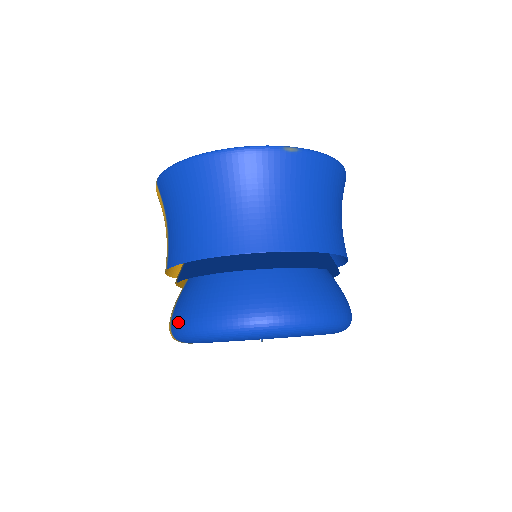
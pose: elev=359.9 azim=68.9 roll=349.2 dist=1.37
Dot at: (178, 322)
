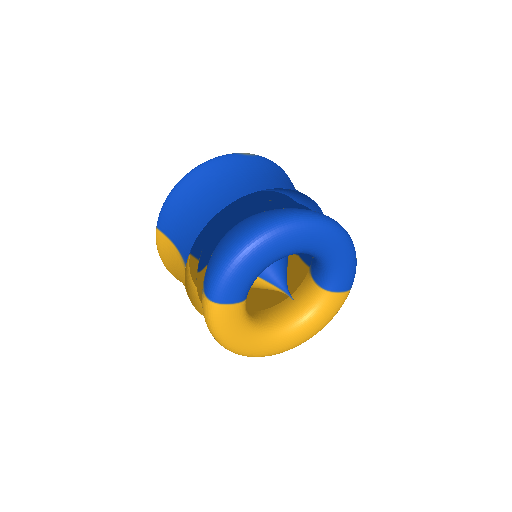
Dot at: (211, 274)
